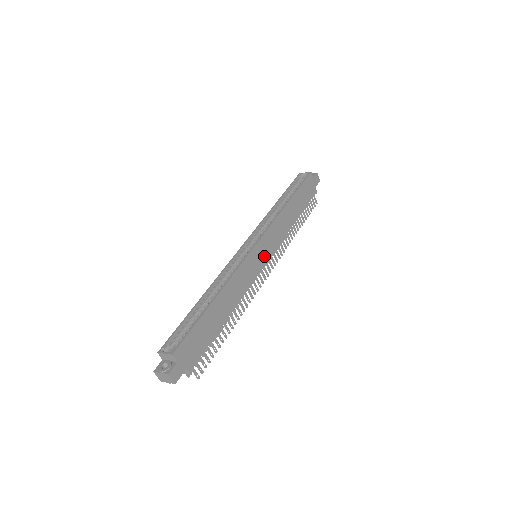
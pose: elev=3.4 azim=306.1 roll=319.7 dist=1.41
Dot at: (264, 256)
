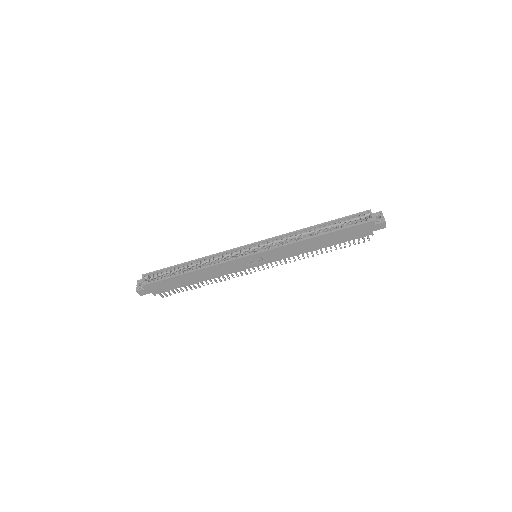
Dot at: (259, 262)
